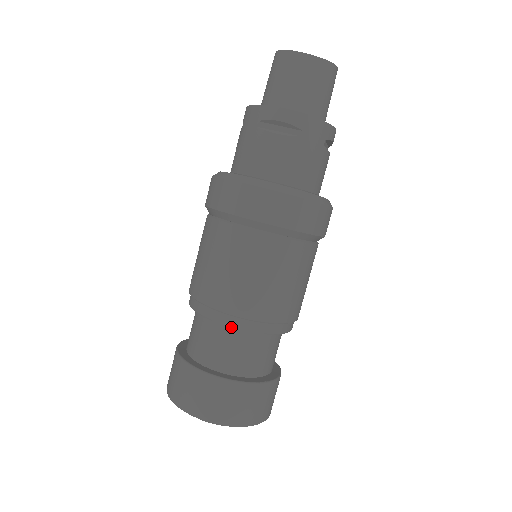
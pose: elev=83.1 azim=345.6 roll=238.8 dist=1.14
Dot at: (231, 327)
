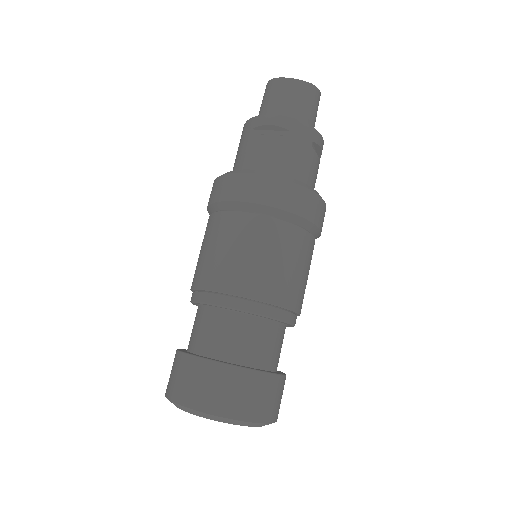
Dot at: (229, 308)
